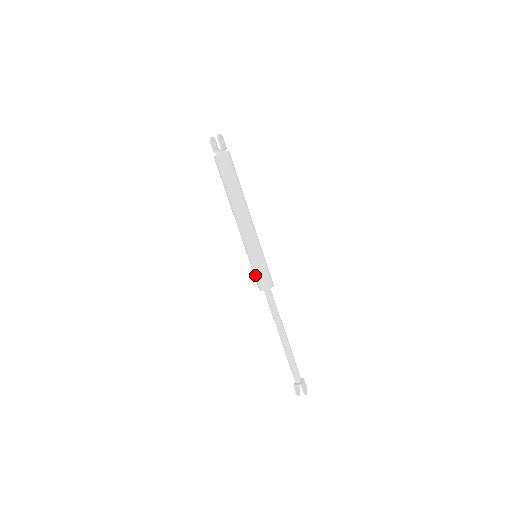
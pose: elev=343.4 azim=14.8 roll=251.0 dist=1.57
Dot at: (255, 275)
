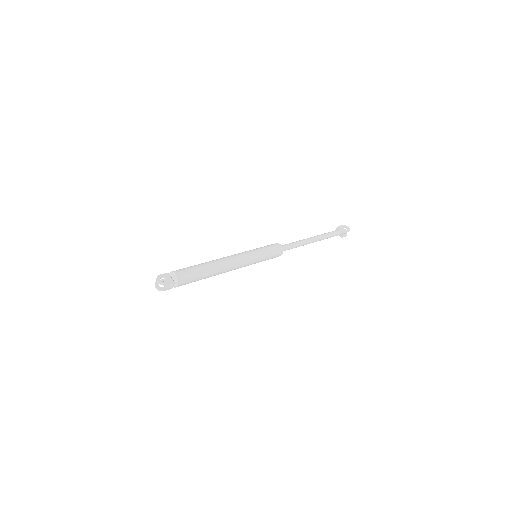
Dot at: occluded
